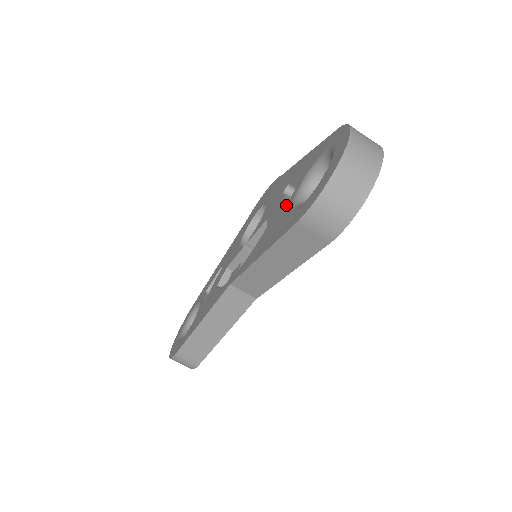
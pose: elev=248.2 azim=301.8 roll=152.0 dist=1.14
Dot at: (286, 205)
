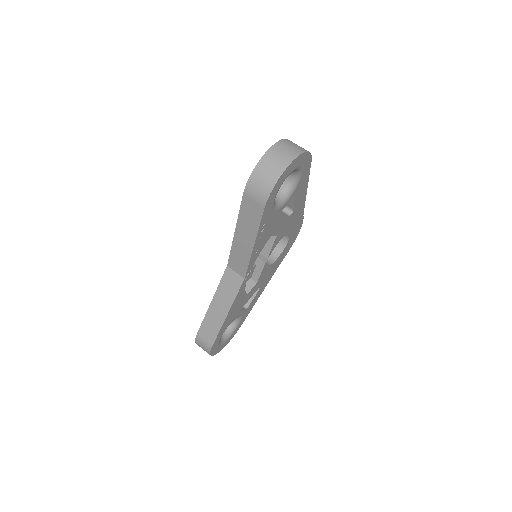
Dot at: occluded
